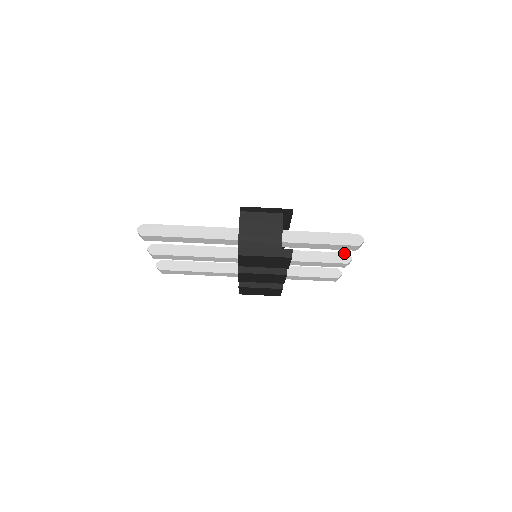
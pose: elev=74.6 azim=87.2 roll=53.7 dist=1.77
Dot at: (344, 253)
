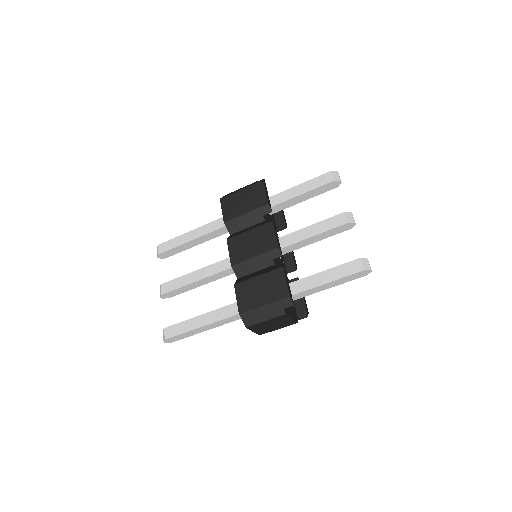
Dot at: (345, 224)
